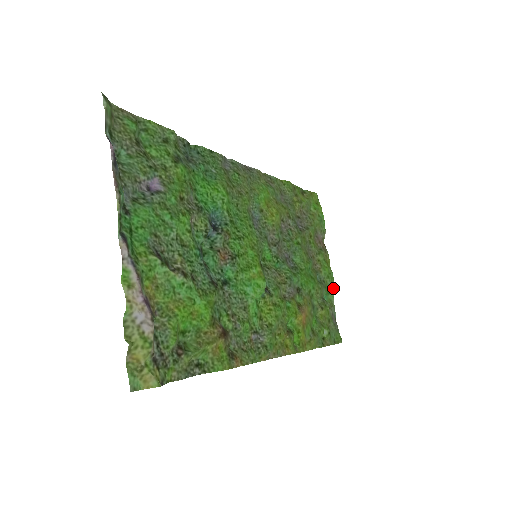
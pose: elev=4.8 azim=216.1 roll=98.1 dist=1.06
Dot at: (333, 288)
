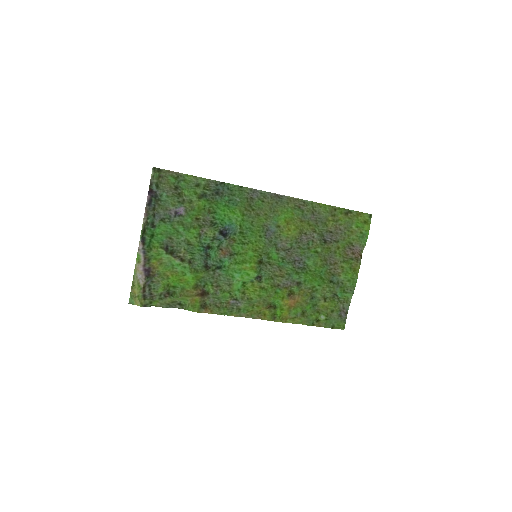
Dot at: (353, 290)
